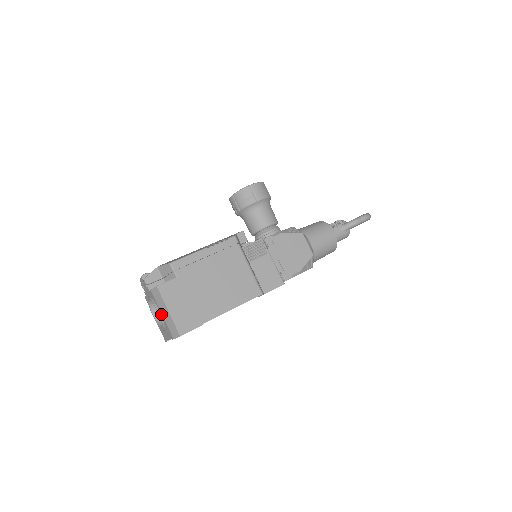
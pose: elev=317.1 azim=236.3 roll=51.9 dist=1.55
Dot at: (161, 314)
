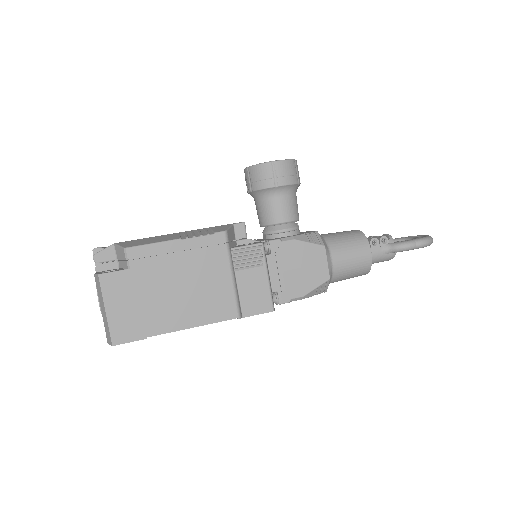
Dot at: (101, 307)
